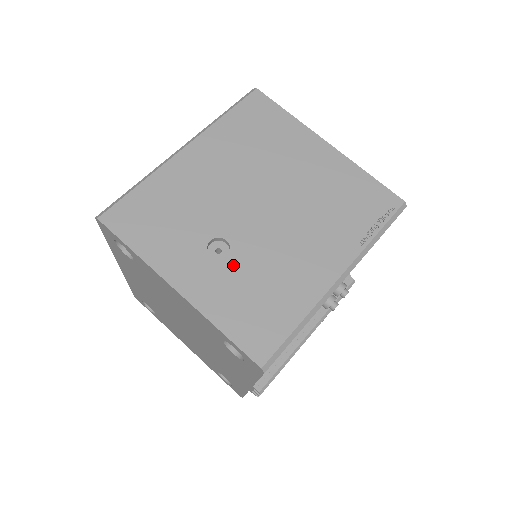
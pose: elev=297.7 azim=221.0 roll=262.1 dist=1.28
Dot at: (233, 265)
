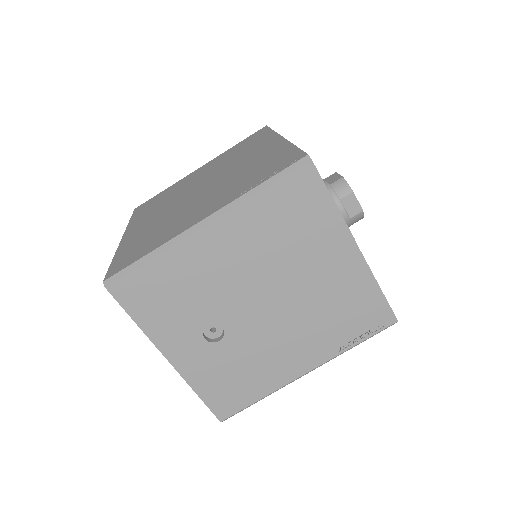
Dot at: (222, 349)
